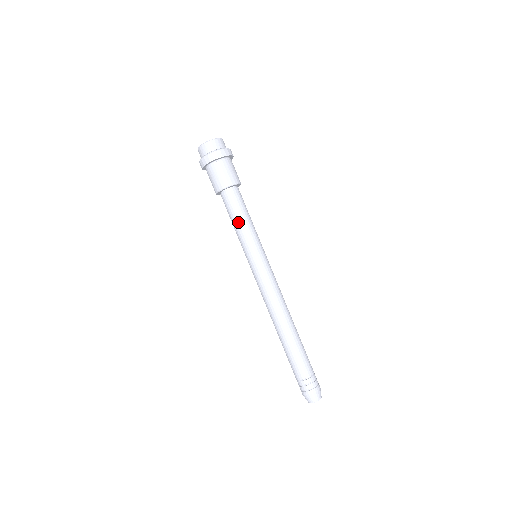
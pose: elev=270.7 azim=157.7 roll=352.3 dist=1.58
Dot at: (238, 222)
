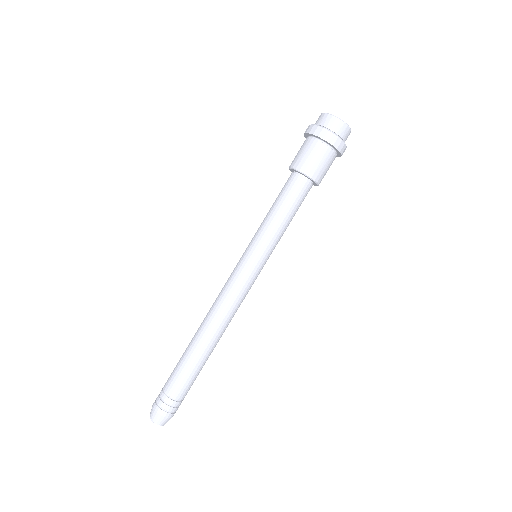
Dot at: (274, 211)
